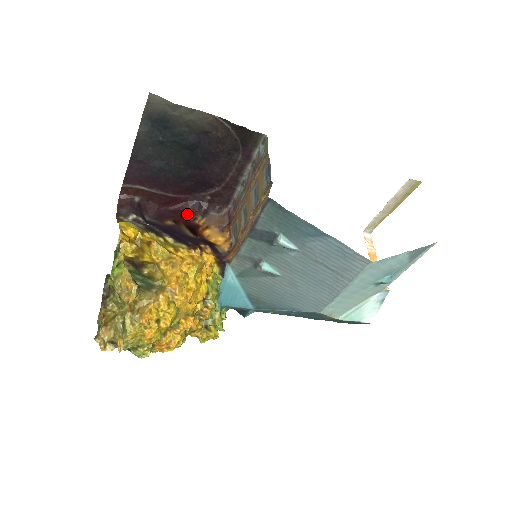
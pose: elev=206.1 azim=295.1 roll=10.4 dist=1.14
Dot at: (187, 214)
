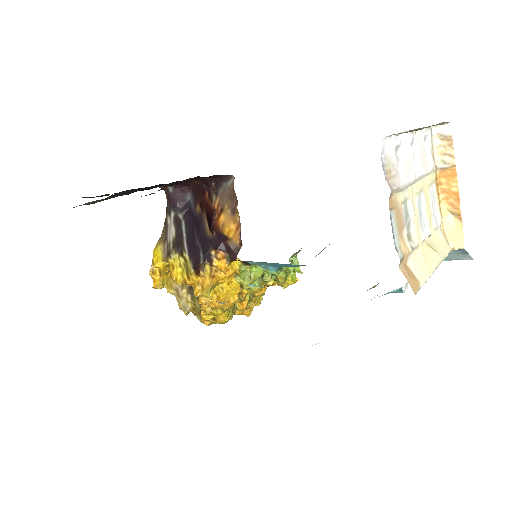
Dot at: (206, 193)
